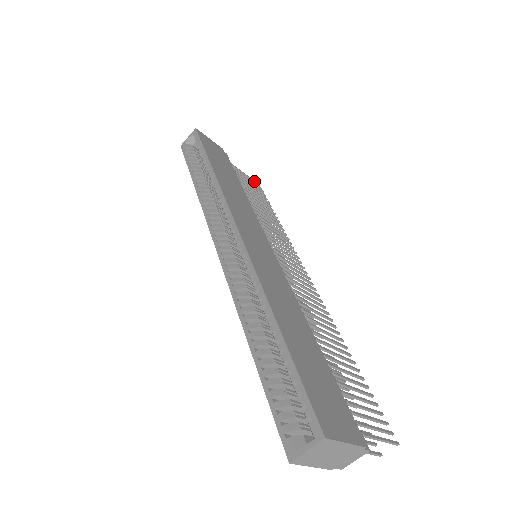
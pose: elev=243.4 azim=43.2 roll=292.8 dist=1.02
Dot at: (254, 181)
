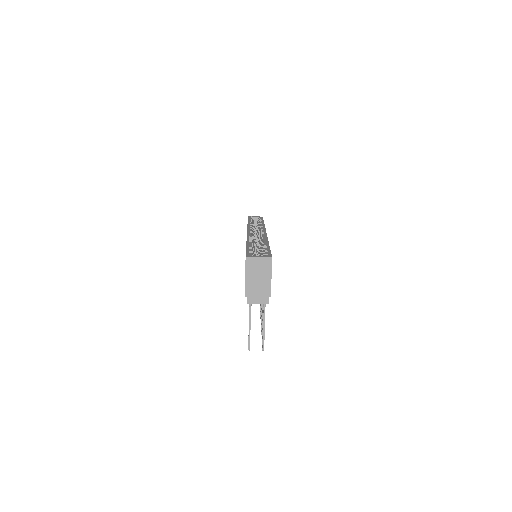
Dot at: occluded
